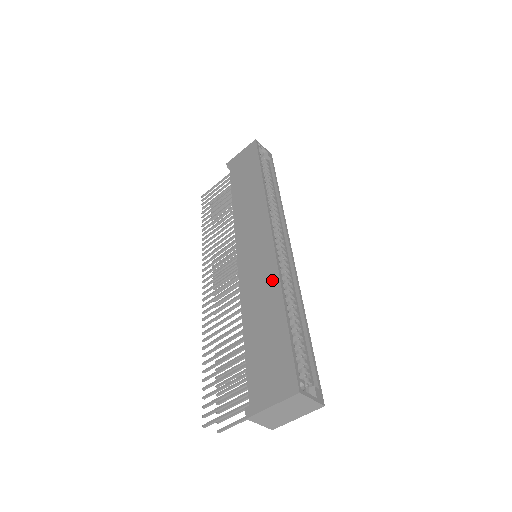
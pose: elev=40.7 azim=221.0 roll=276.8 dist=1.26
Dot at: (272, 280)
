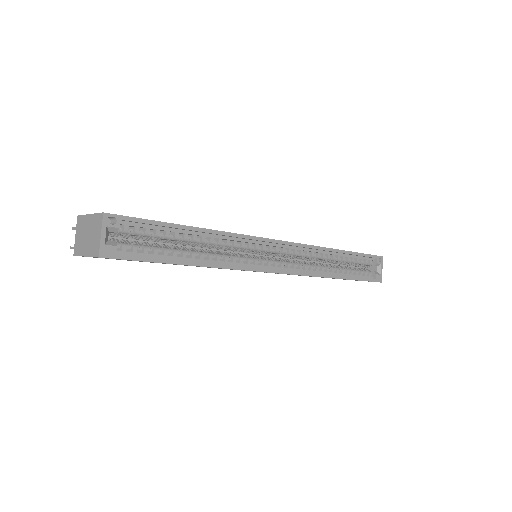
Dot at: occluded
